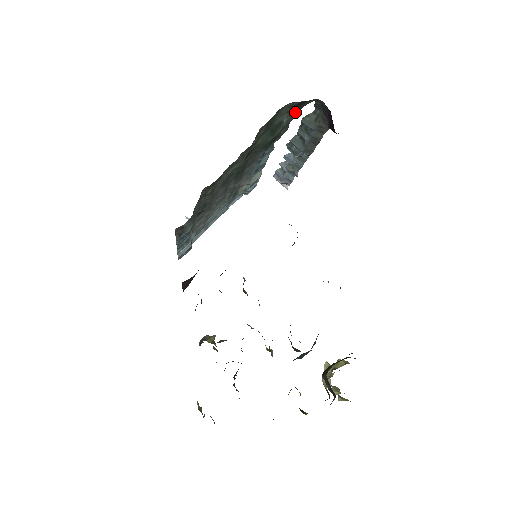
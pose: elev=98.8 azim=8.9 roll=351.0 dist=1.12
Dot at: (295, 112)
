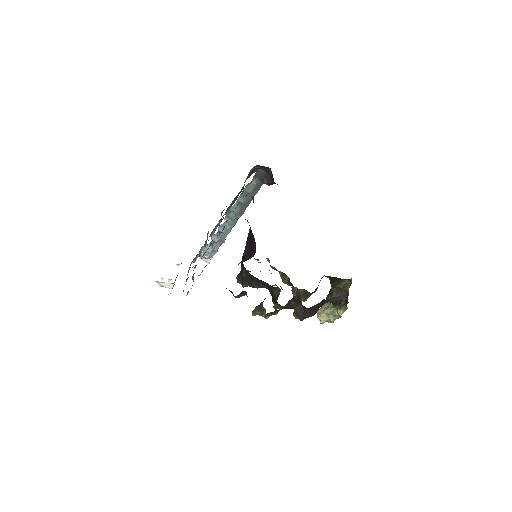
Dot at: occluded
